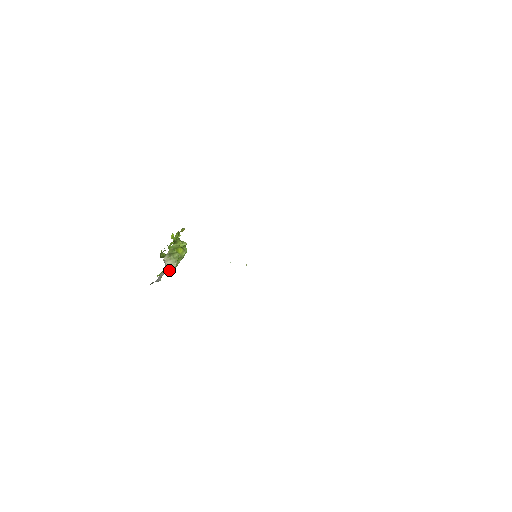
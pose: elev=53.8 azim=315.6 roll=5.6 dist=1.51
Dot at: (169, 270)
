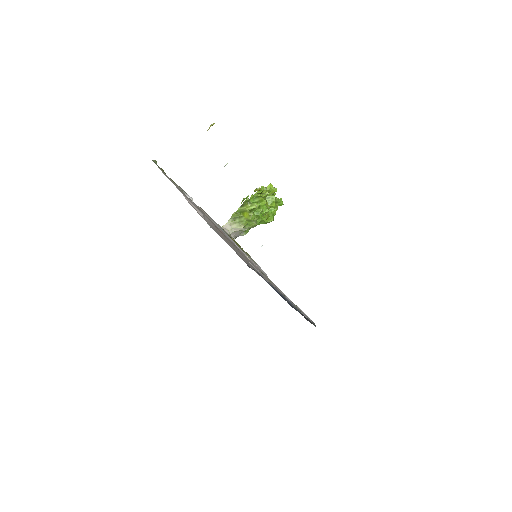
Dot at: (241, 230)
